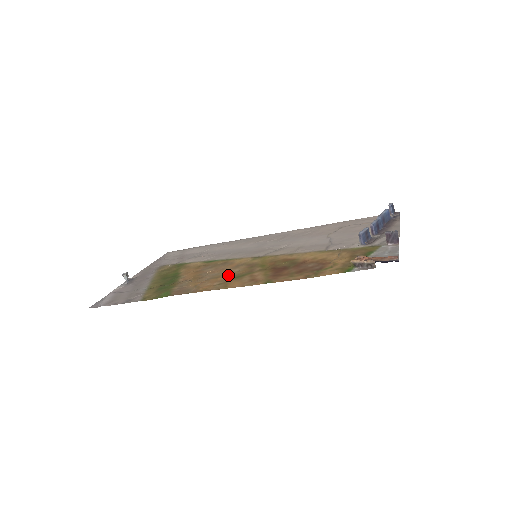
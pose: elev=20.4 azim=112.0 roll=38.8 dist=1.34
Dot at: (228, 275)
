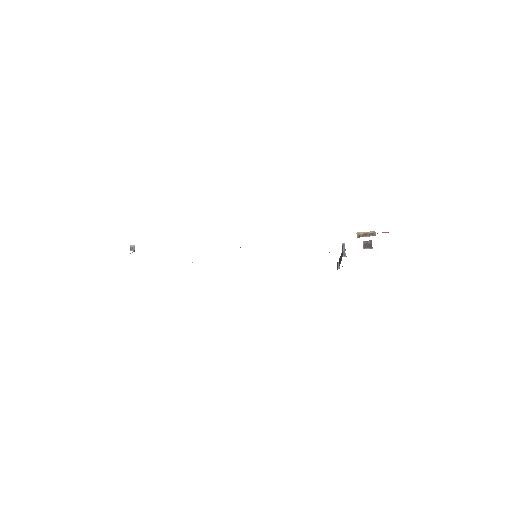
Dot at: occluded
